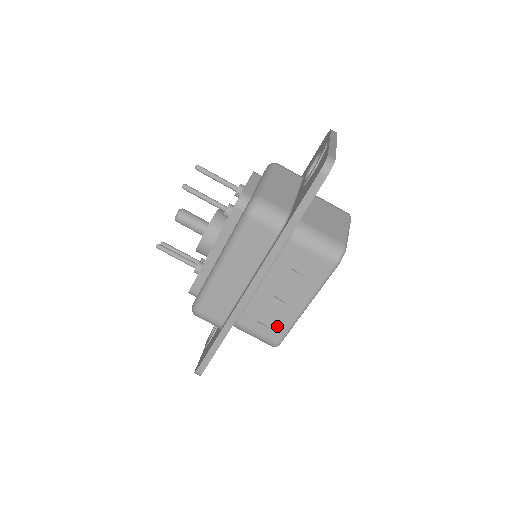
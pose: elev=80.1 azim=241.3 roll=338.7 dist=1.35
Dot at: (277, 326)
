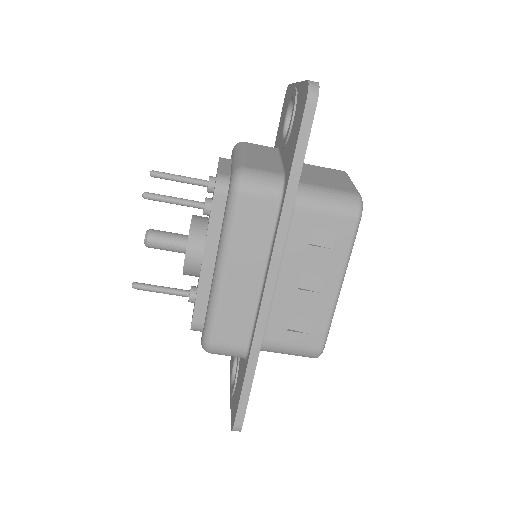
Dot at: (313, 326)
